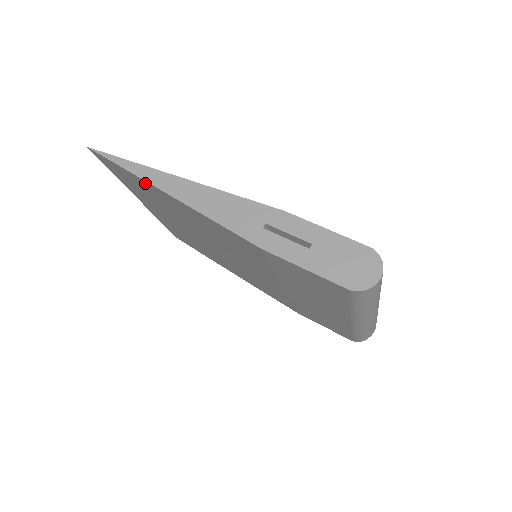
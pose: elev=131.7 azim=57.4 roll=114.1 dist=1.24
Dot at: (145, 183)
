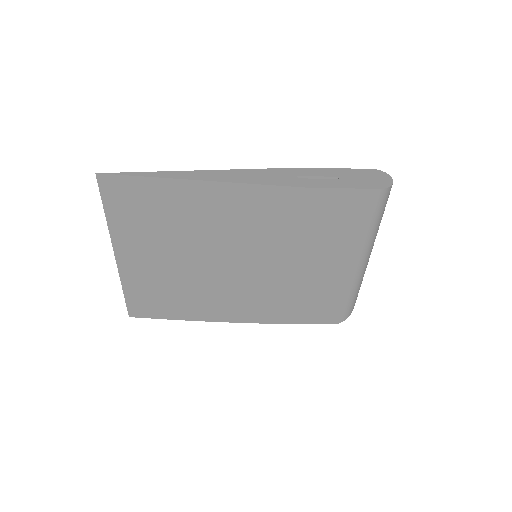
Dot at: (172, 185)
